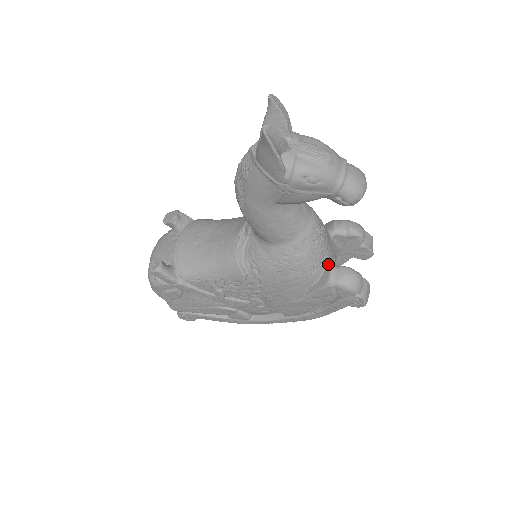
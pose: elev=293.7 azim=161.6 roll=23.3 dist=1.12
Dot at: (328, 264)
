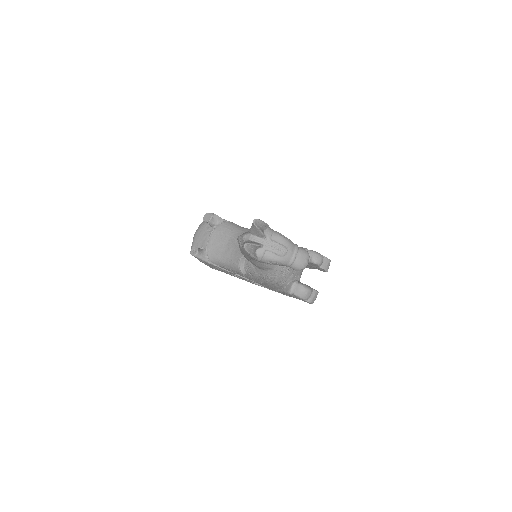
Dot at: (293, 279)
